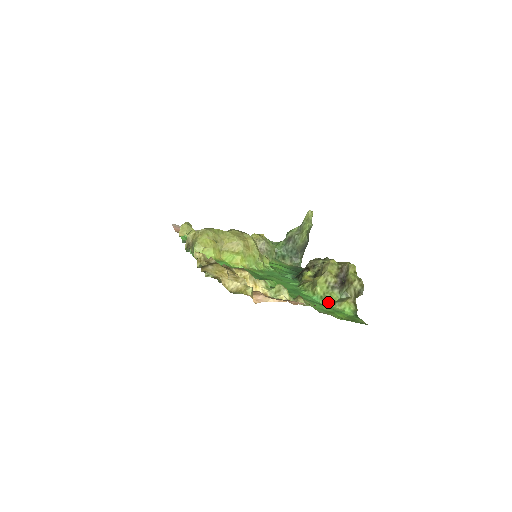
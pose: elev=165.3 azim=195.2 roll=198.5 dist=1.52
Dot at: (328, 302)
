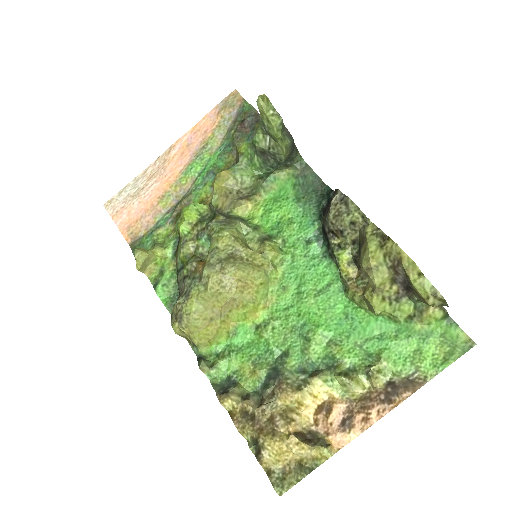
Dot at: (402, 321)
